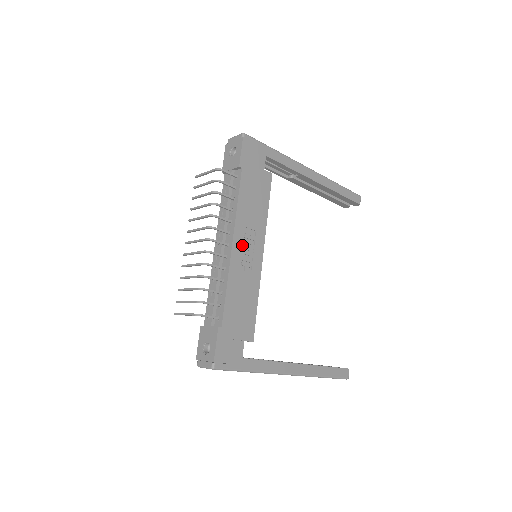
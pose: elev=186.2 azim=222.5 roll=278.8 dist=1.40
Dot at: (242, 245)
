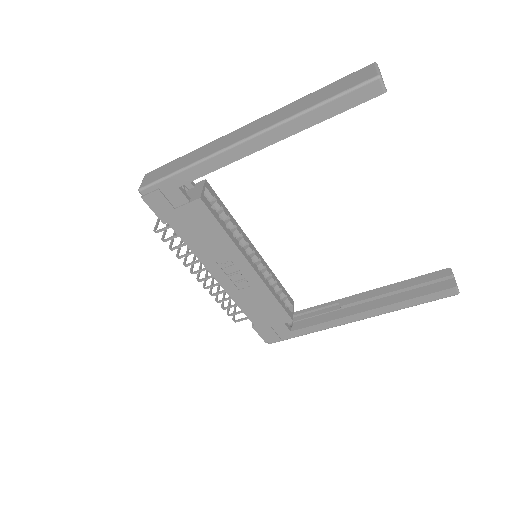
Dot at: (225, 274)
